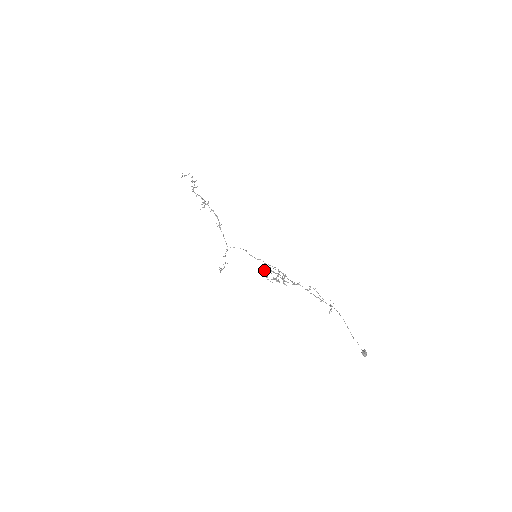
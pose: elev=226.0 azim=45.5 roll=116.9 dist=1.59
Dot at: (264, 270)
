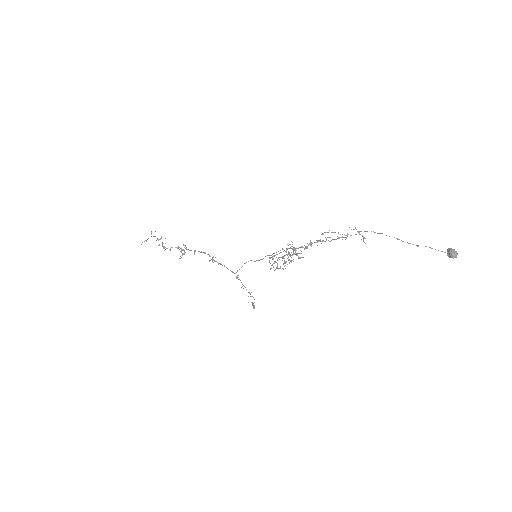
Dot at: (273, 263)
